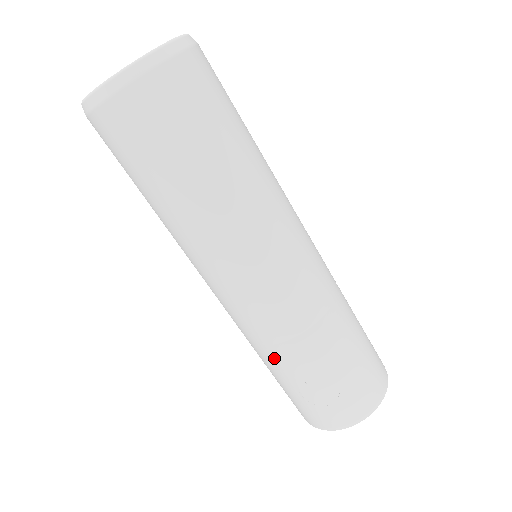
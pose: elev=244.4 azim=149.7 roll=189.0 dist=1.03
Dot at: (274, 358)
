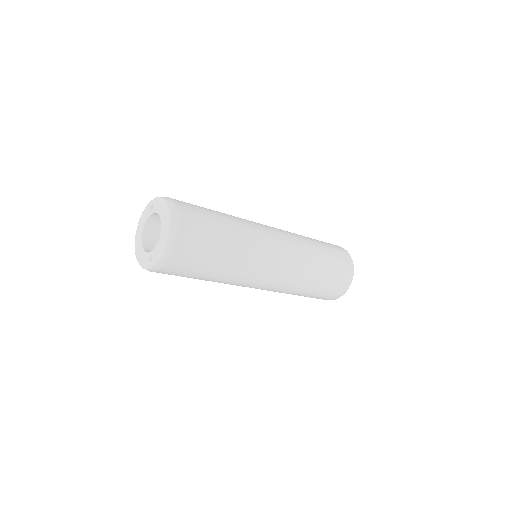
Dot at: occluded
